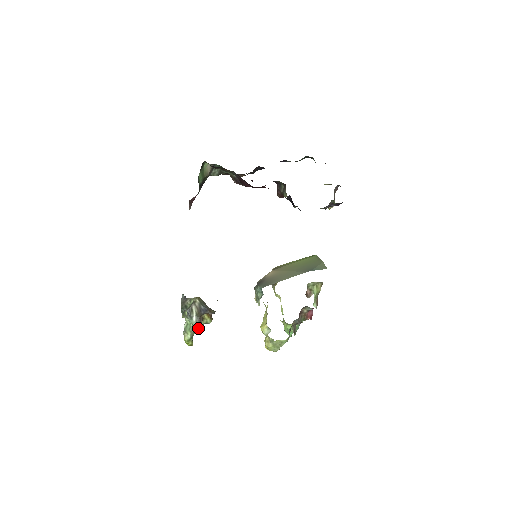
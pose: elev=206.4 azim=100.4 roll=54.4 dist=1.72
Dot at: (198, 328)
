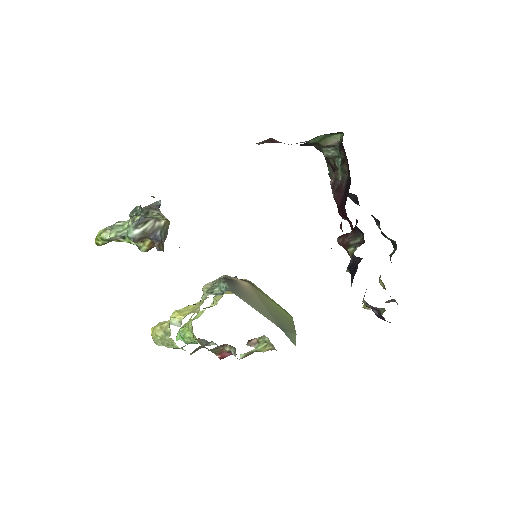
Dot at: (126, 241)
